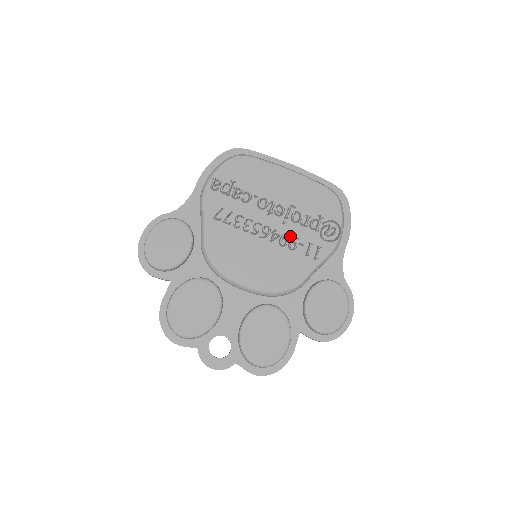
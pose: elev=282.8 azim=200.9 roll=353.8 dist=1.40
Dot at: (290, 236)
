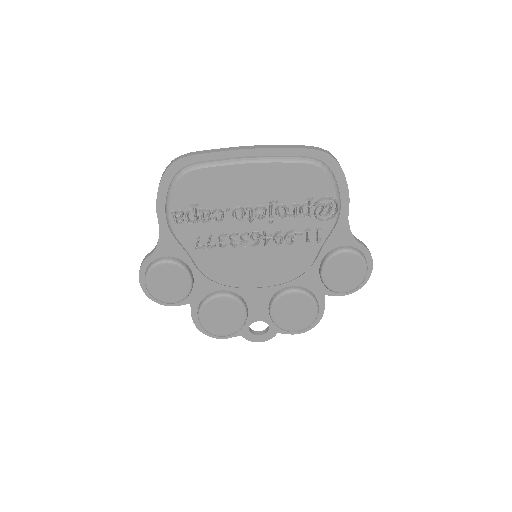
Dot at: (283, 231)
